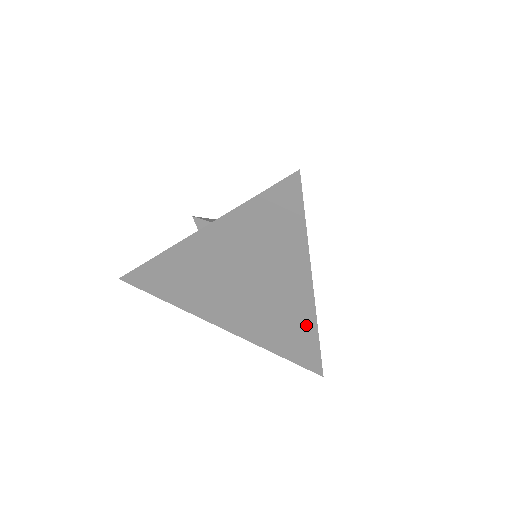
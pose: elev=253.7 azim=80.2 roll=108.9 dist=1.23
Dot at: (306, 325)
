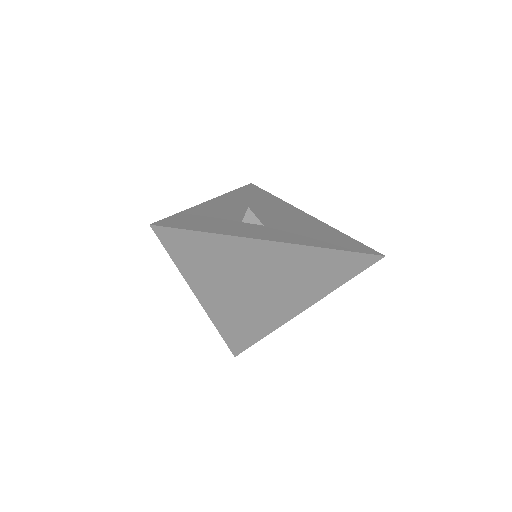
Dot at: (268, 327)
